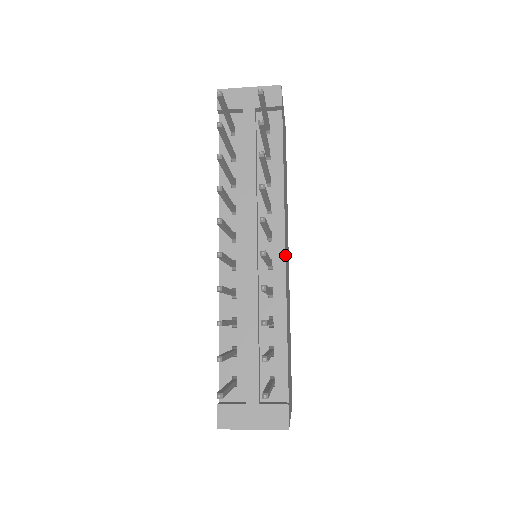
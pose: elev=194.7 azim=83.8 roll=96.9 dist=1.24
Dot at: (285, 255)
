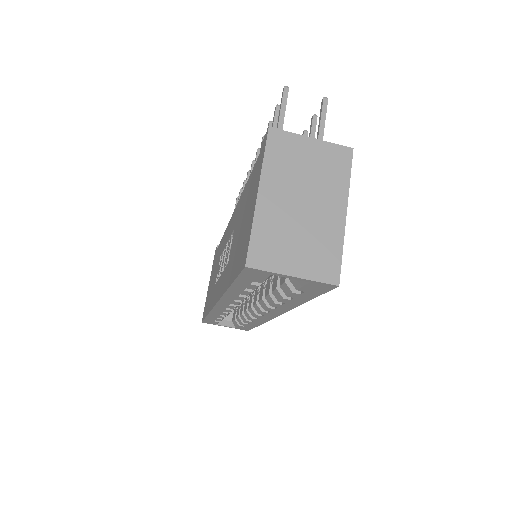
Dot at: occluded
